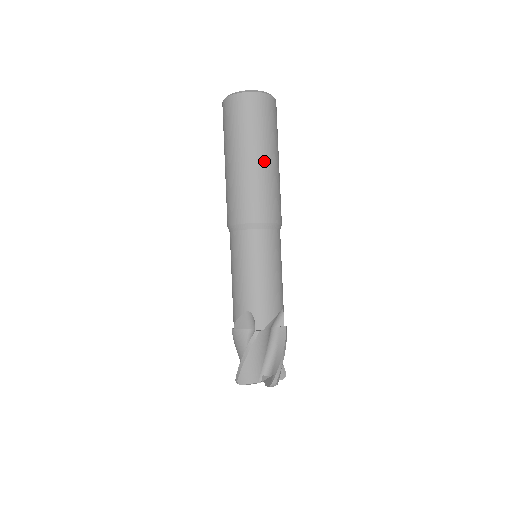
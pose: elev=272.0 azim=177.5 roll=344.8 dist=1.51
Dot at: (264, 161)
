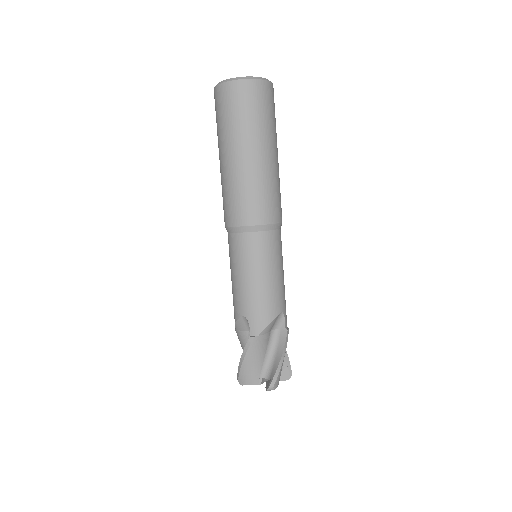
Dot at: (254, 158)
